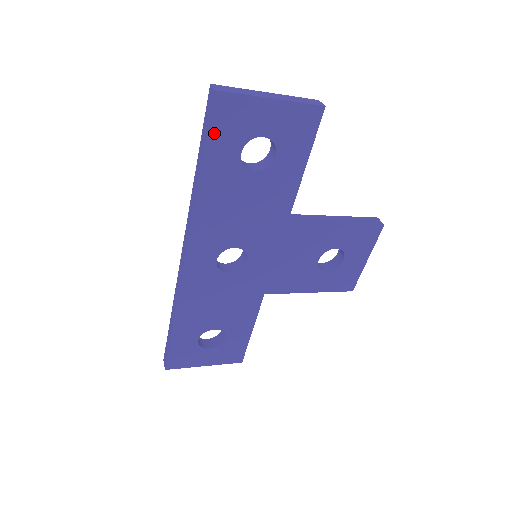
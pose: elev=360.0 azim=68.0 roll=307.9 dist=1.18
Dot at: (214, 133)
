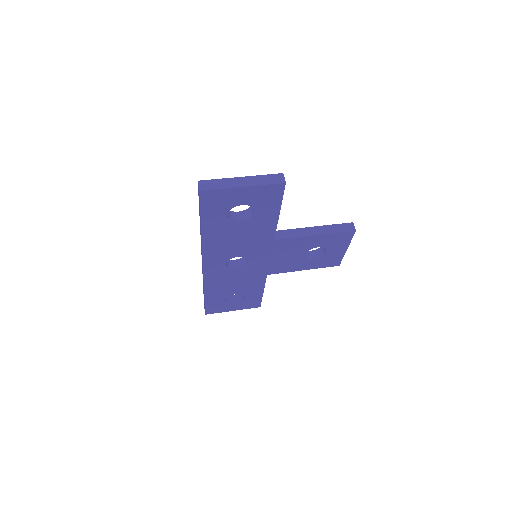
Dot at: (205, 209)
